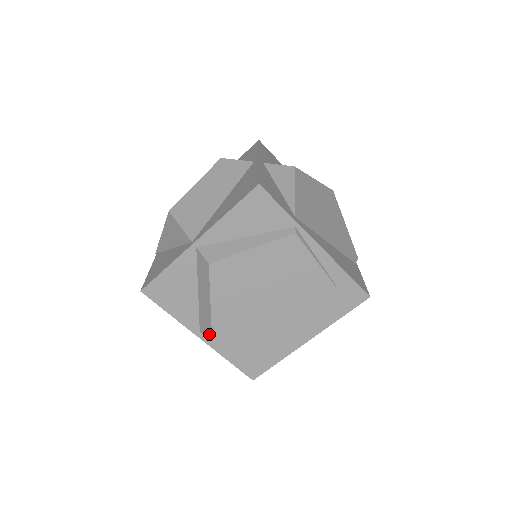
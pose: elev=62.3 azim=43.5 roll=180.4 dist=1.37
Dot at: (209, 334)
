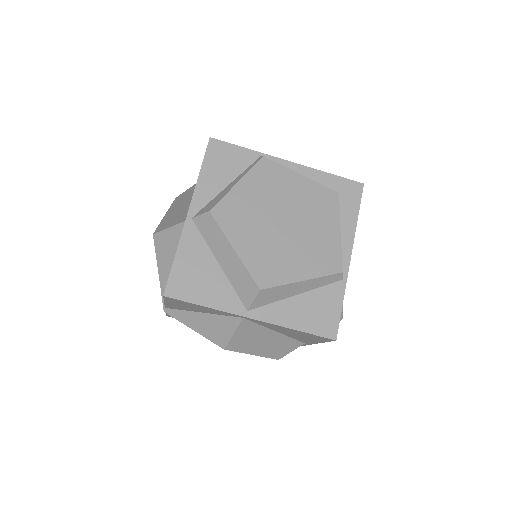
Dot at: (255, 291)
